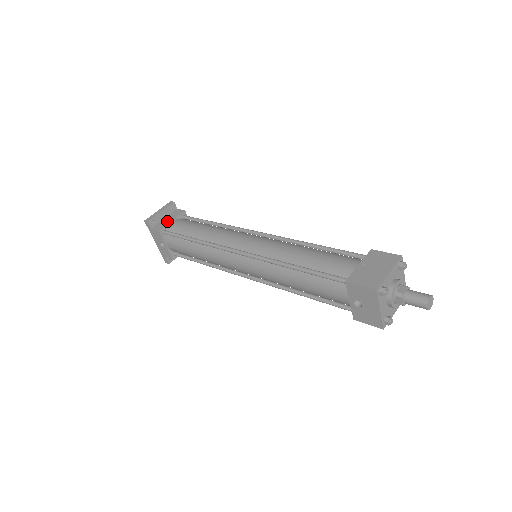
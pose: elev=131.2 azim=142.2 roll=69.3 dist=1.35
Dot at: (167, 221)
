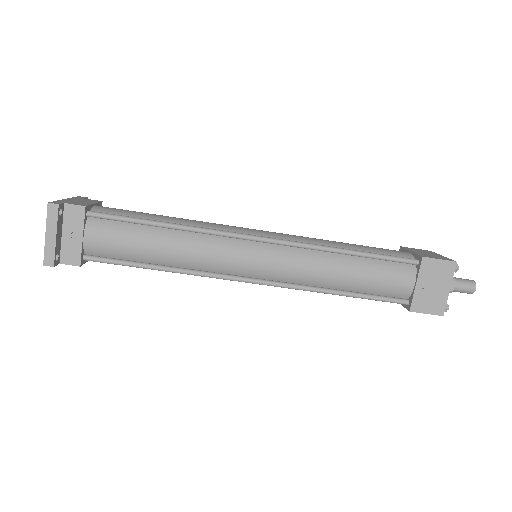
Dot at: (74, 241)
